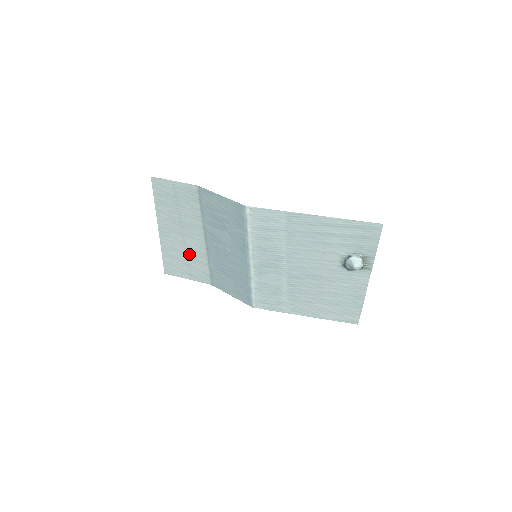
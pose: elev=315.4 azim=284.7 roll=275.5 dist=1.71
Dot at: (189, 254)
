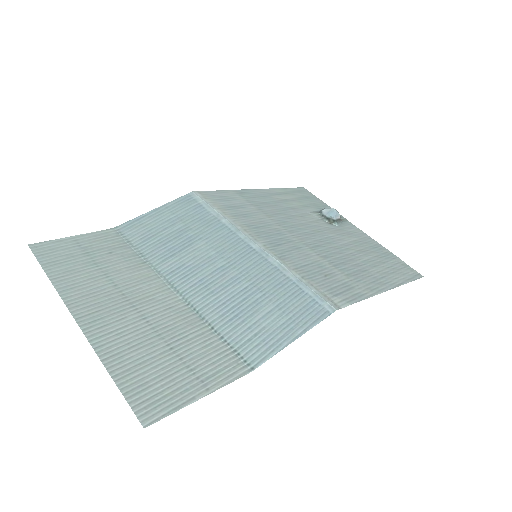
Dot at: (167, 335)
